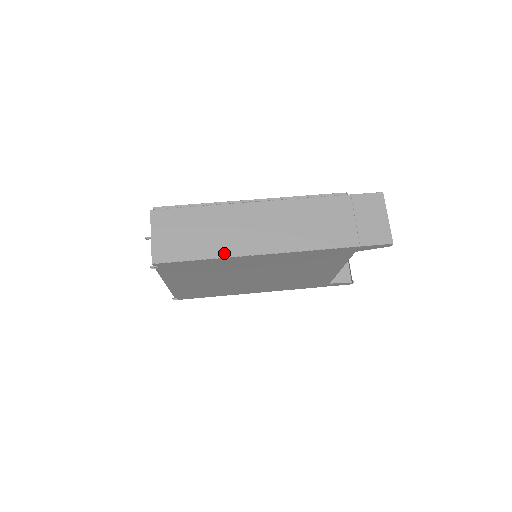
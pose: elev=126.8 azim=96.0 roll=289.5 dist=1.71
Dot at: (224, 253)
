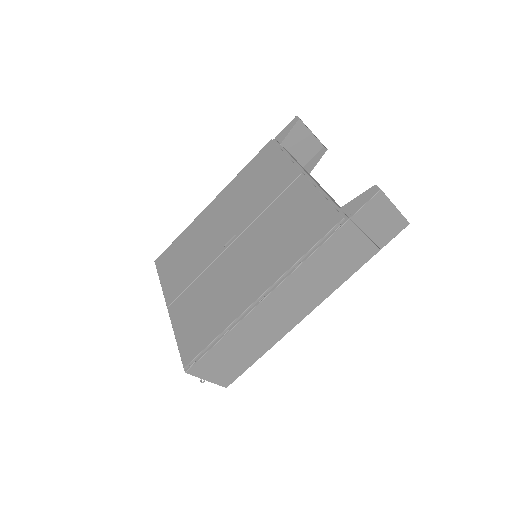
Dot at: (273, 343)
